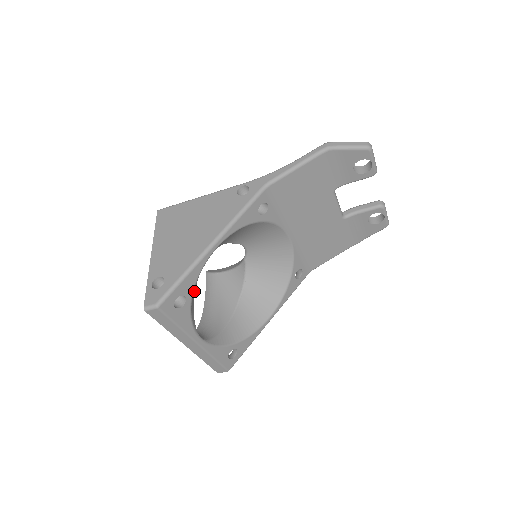
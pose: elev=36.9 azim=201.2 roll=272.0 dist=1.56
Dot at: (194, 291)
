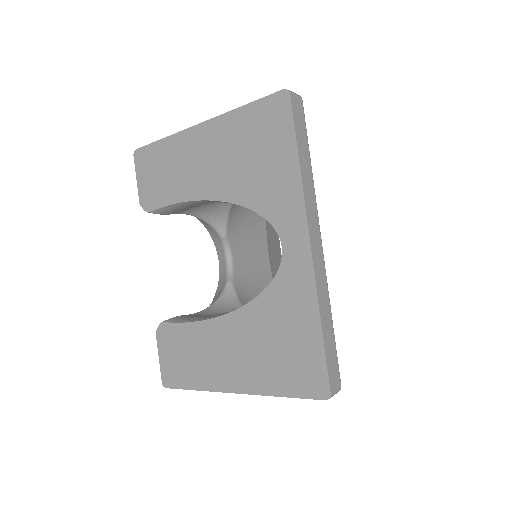
Dot at: occluded
